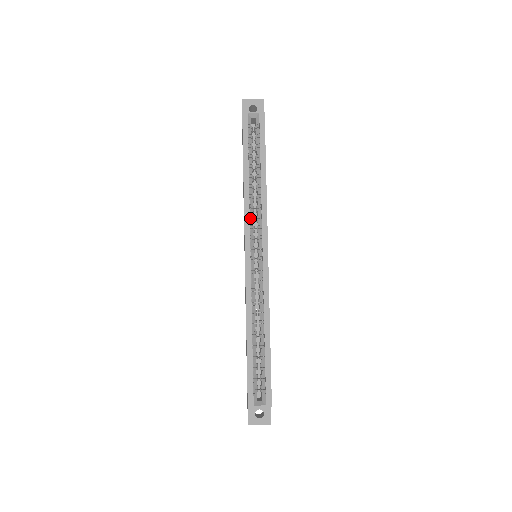
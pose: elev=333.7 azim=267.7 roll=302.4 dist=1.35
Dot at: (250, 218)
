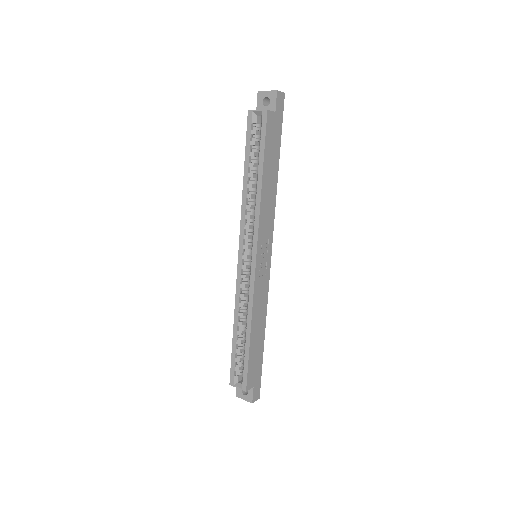
Dot at: occluded
